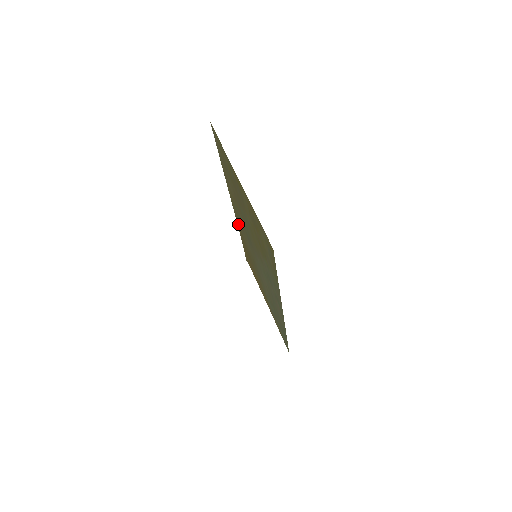
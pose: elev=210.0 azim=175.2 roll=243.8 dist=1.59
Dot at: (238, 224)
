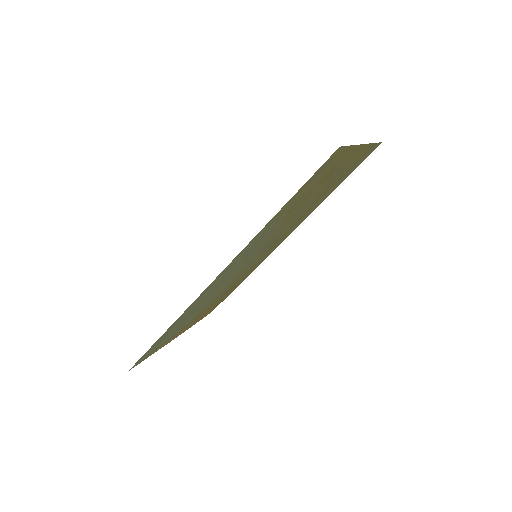
Dot at: occluded
